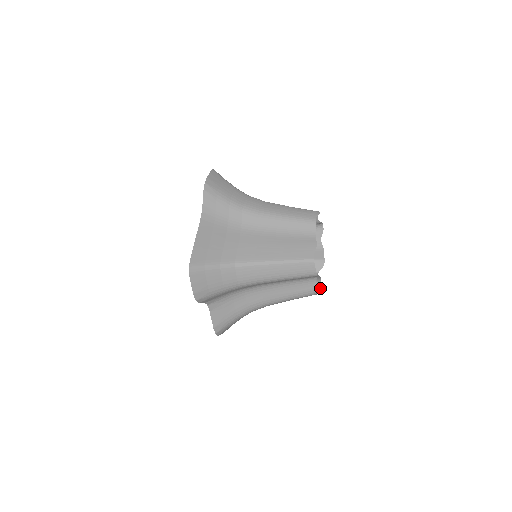
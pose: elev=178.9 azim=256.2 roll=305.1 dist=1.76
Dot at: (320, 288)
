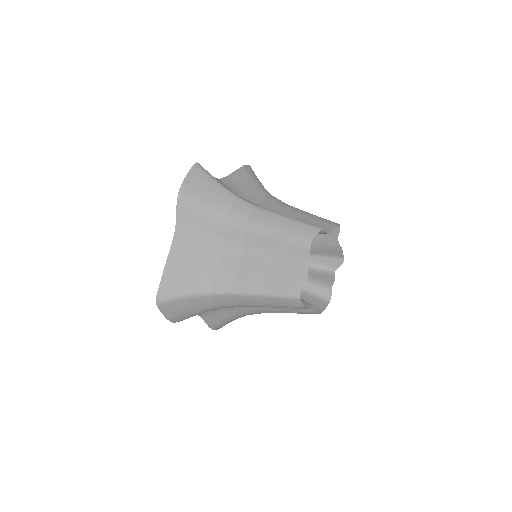
Dot at: (328, 298)
